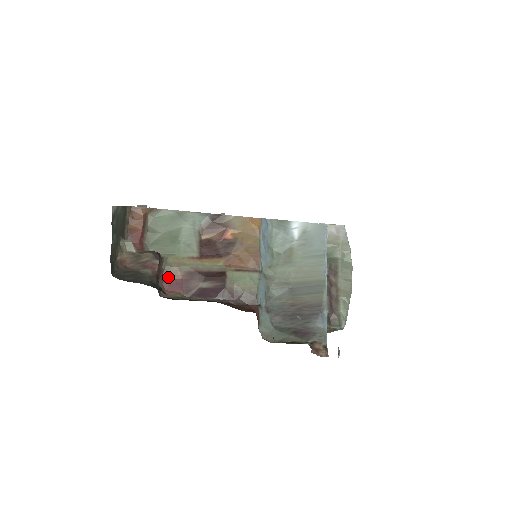
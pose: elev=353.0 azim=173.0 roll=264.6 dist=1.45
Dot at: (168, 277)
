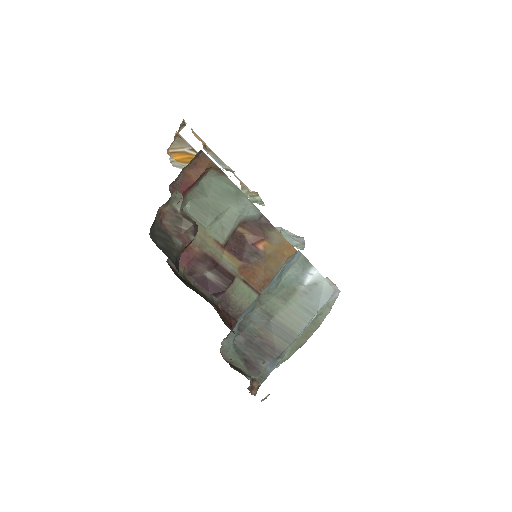
Dot at: occluded
